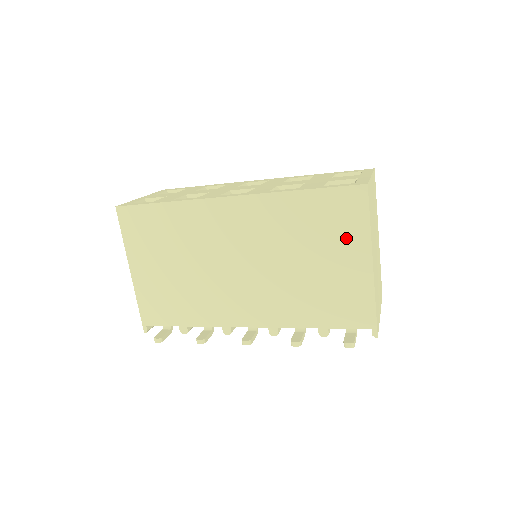
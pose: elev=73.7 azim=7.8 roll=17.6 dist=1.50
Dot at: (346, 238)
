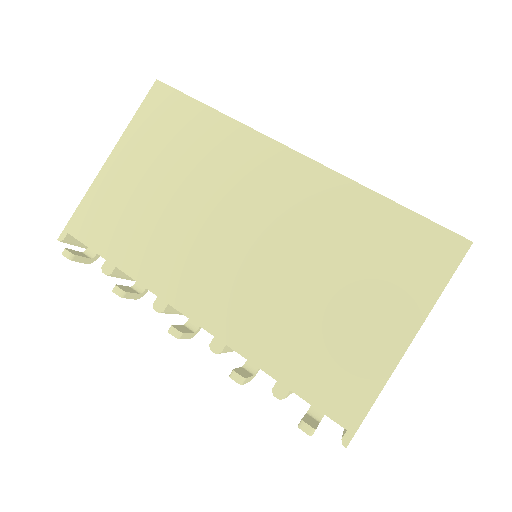
Dot at: (400, 289)
